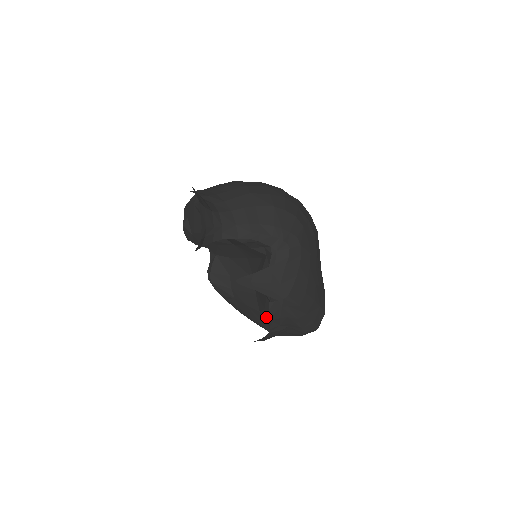
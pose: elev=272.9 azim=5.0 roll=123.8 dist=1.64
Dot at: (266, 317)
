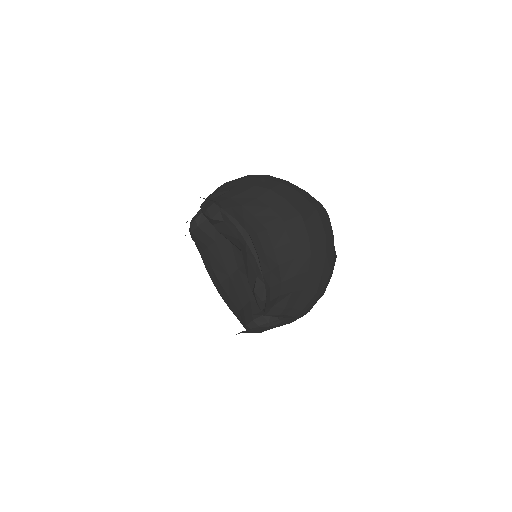
Dot at: (223, 292)
